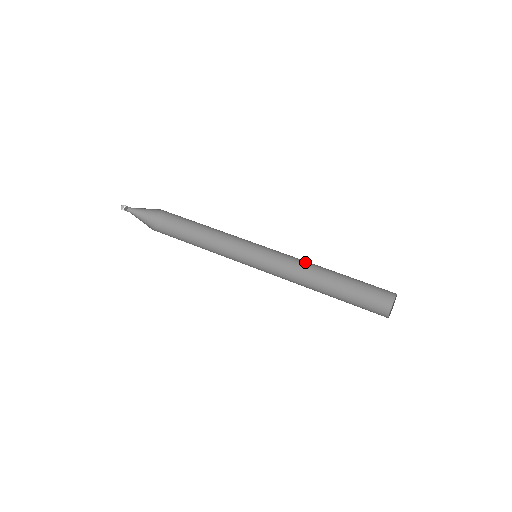
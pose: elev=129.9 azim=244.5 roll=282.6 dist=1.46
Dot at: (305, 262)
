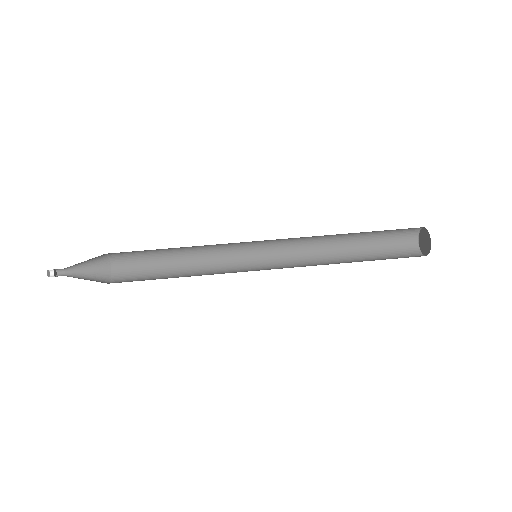
Dot at: (314, 236)
